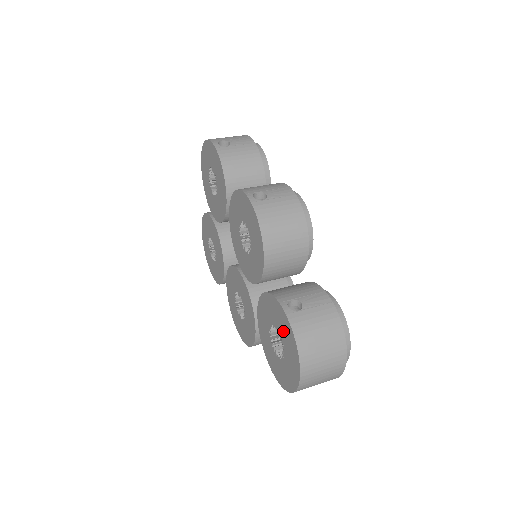
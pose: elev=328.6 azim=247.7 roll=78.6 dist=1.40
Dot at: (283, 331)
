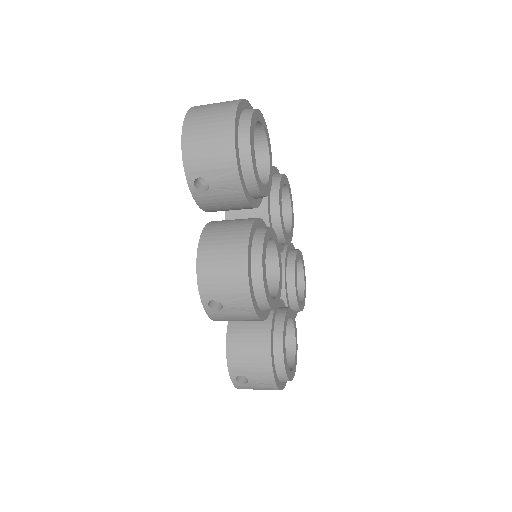
Dot at: occluded
